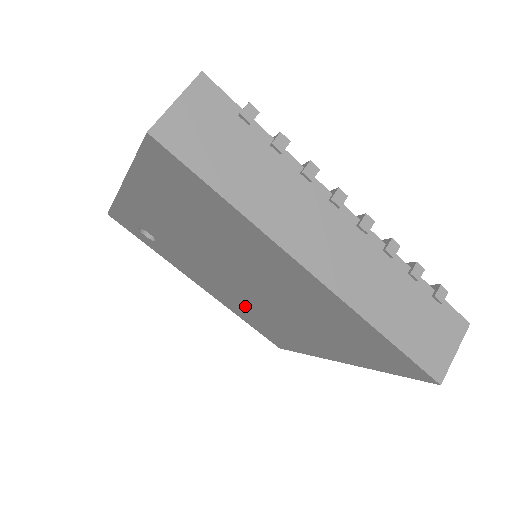
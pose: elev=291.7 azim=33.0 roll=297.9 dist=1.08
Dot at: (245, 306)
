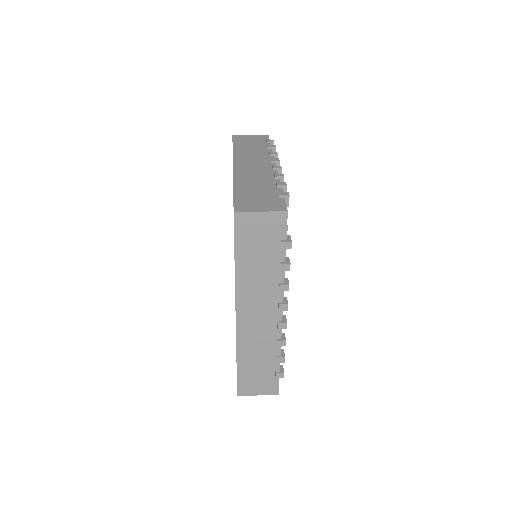
Dot at: occluded
